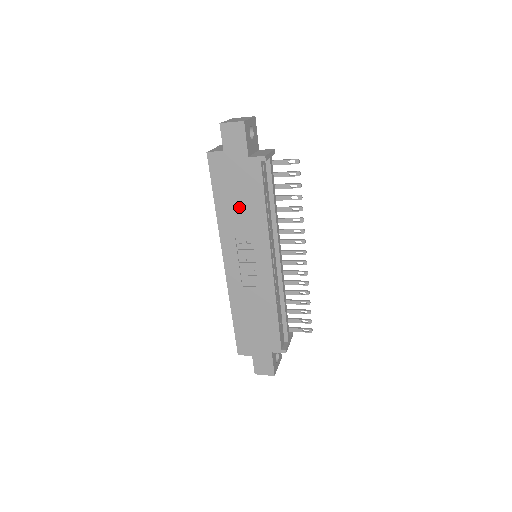
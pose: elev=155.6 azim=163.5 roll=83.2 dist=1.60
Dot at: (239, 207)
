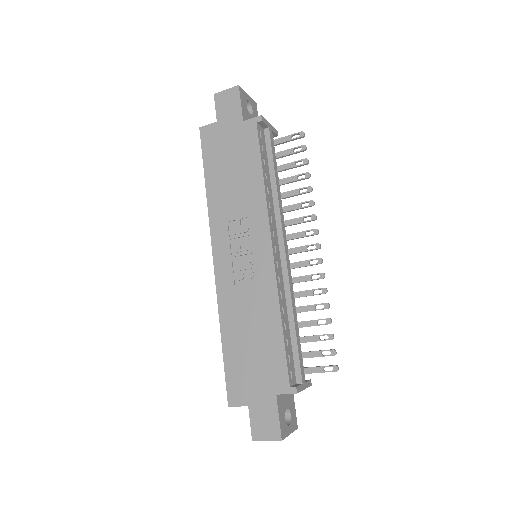
Dot at: (232, 182)
